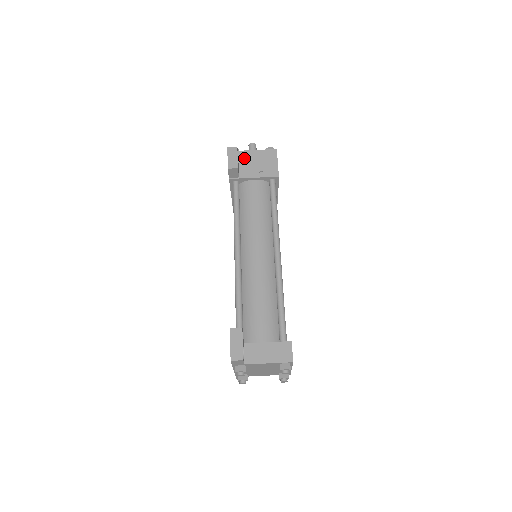
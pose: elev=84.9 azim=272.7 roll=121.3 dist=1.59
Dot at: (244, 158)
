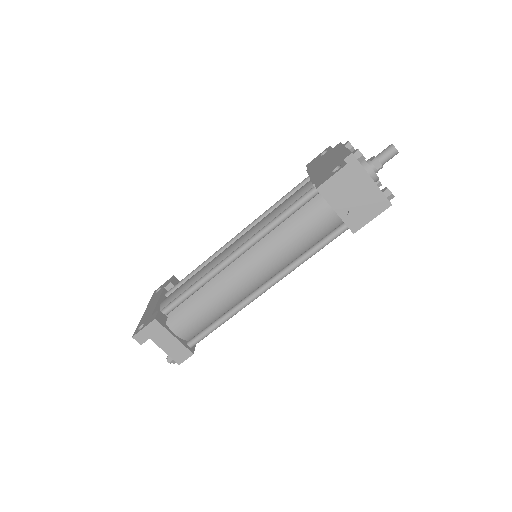
Dot at: (354, 179)
